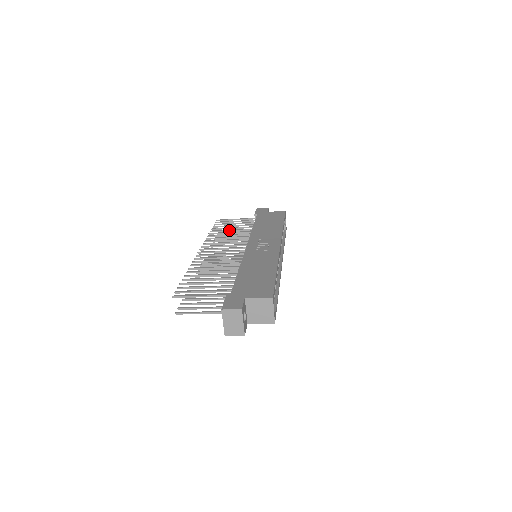
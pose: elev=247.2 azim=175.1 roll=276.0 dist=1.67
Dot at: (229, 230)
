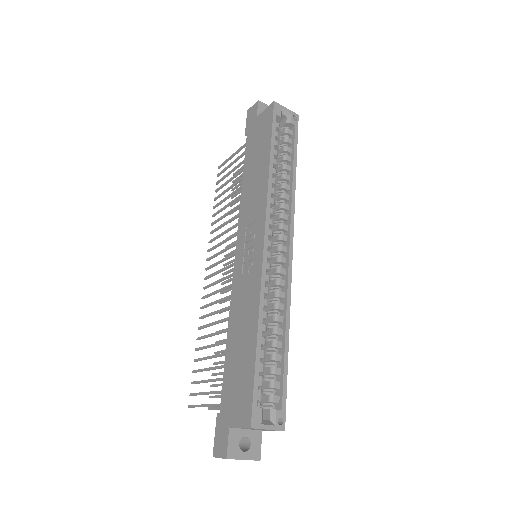
Dot at: (226, 198)
